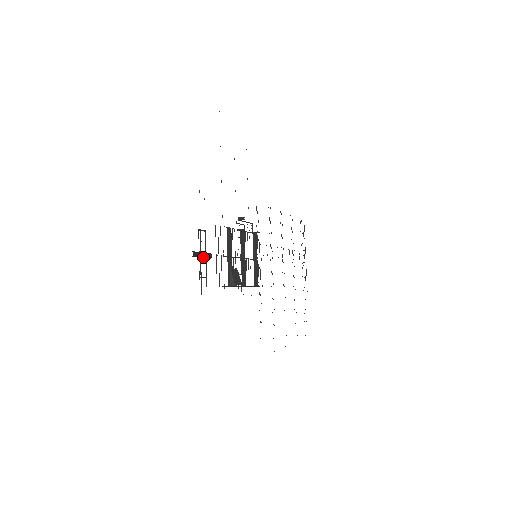
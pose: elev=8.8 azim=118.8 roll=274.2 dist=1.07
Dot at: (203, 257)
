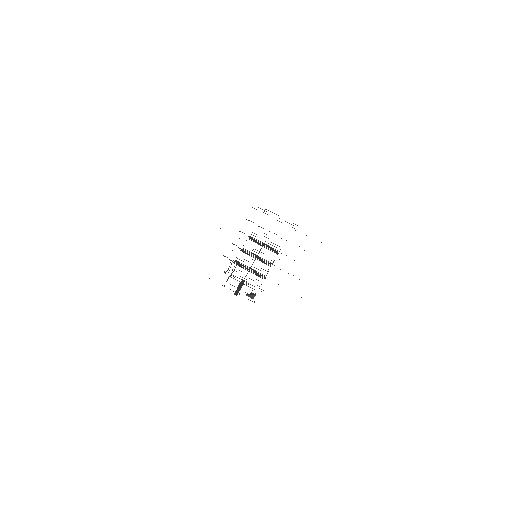
Dot at: (241, 287)
